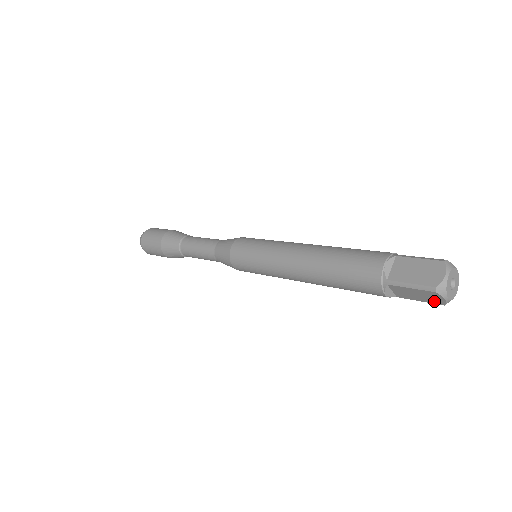
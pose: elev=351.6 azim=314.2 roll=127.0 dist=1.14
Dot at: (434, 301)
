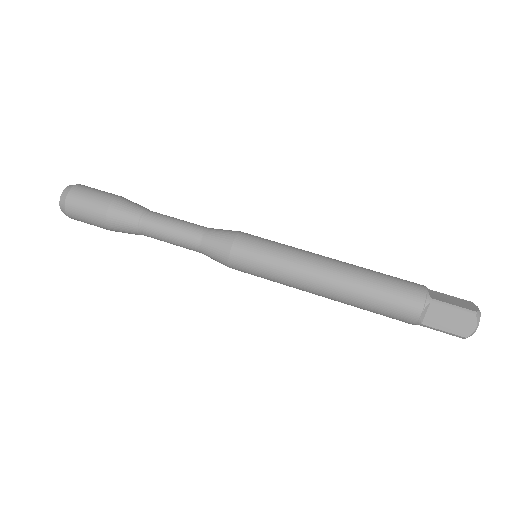
Dot at: occluded
